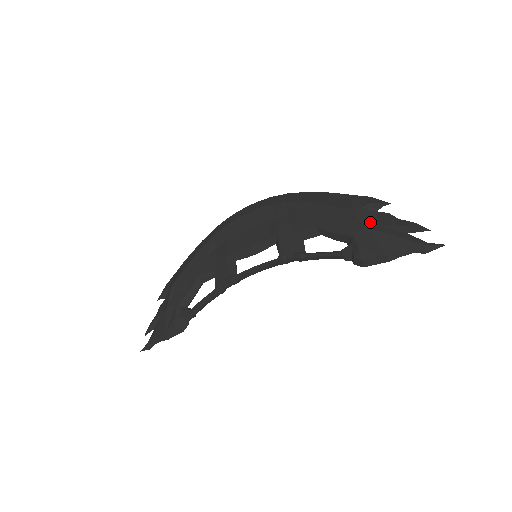
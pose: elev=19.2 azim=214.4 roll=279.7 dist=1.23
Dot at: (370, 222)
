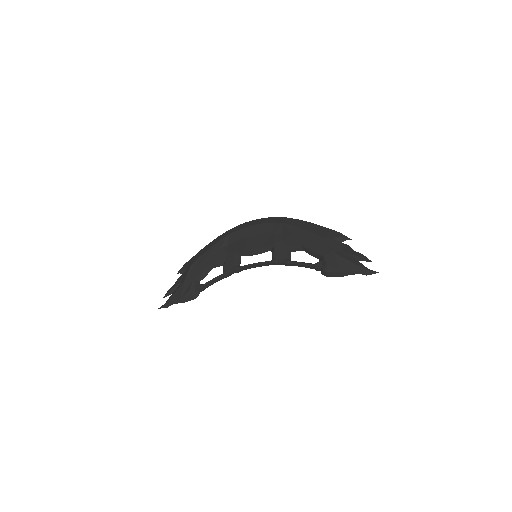
Dot at: (336, 249)
